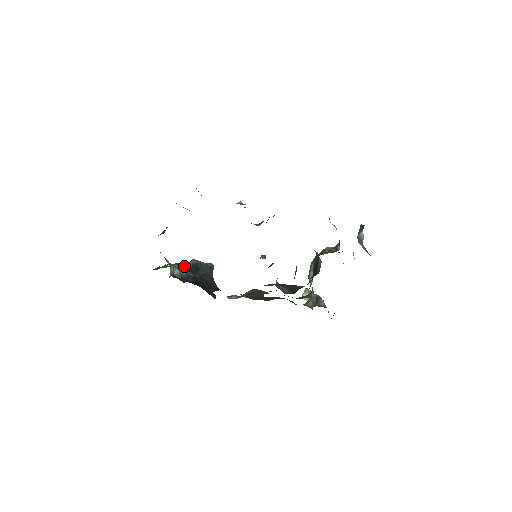
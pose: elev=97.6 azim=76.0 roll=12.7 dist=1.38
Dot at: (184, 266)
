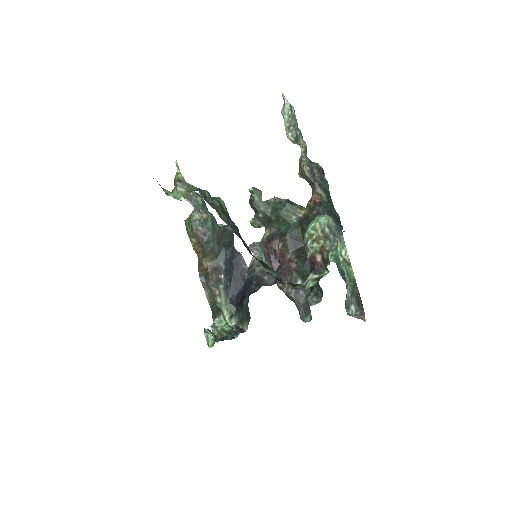
Dot at: (217, 284)
